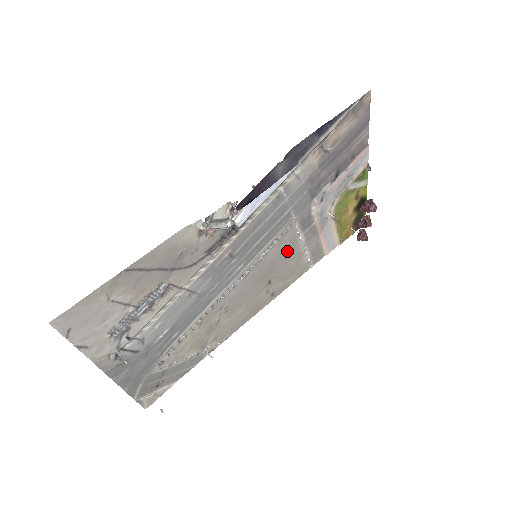
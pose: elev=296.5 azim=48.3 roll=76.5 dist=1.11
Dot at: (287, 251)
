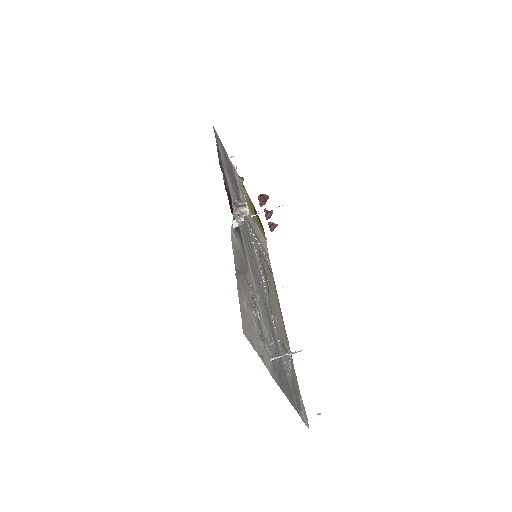
Dot at: (259, 252)
